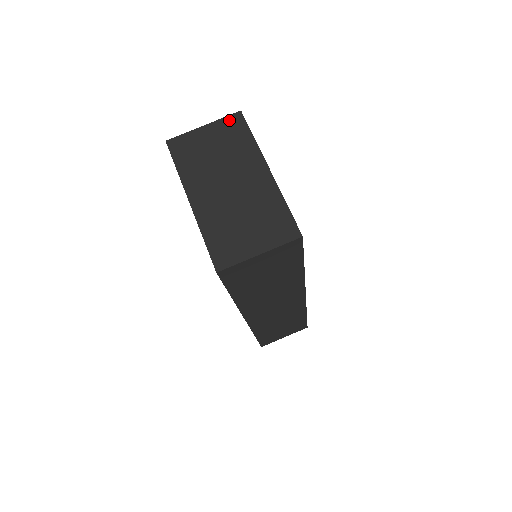
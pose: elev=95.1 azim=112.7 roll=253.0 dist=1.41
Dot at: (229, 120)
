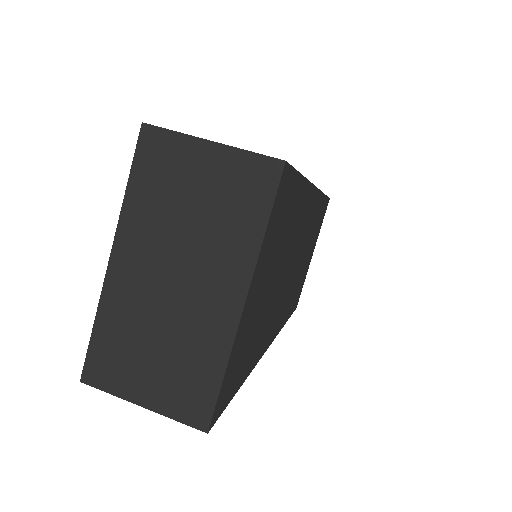
Dot at: (255, 164)
